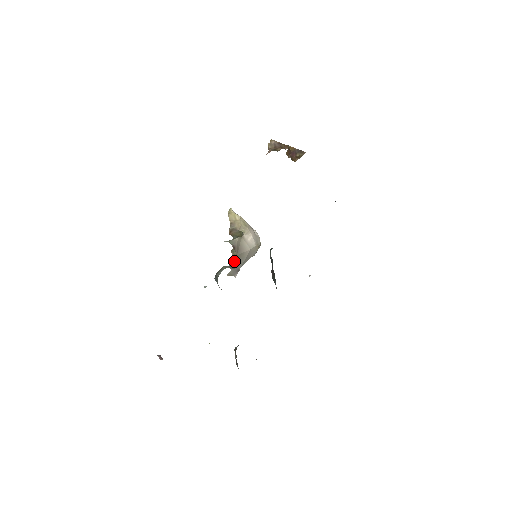
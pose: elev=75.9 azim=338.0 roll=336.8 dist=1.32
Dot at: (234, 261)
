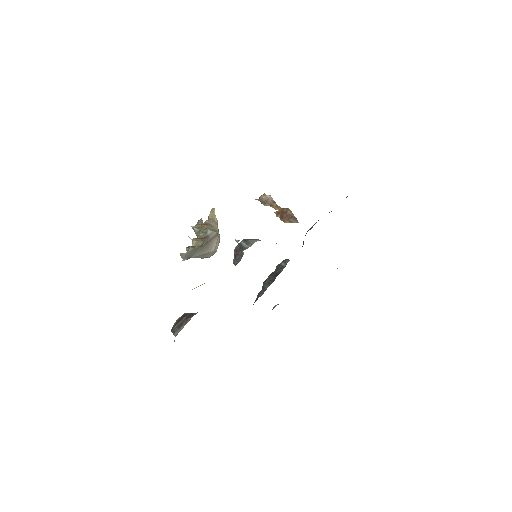
Dot at: (197, 247)
